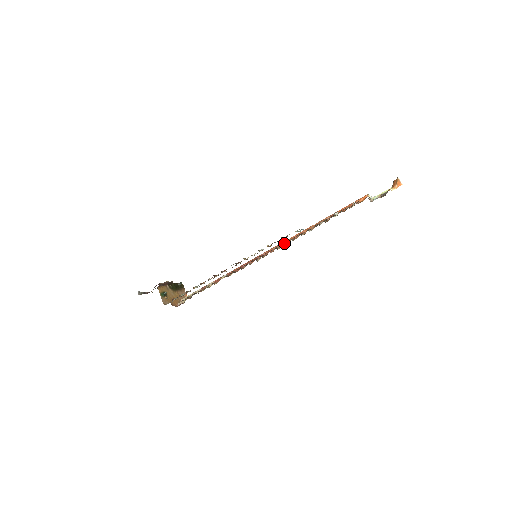
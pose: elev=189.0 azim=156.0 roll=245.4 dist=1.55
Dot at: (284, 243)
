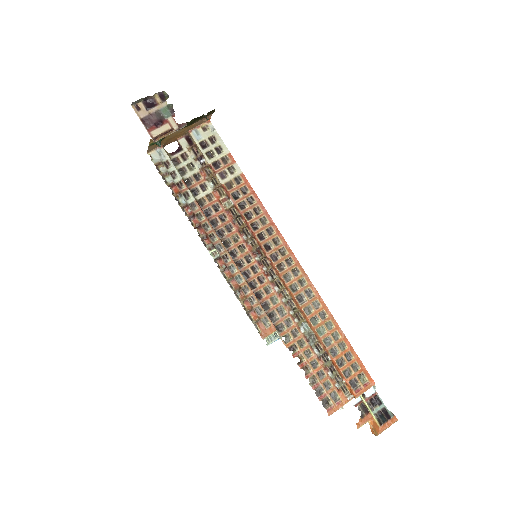
Dot at: (279, 294)
